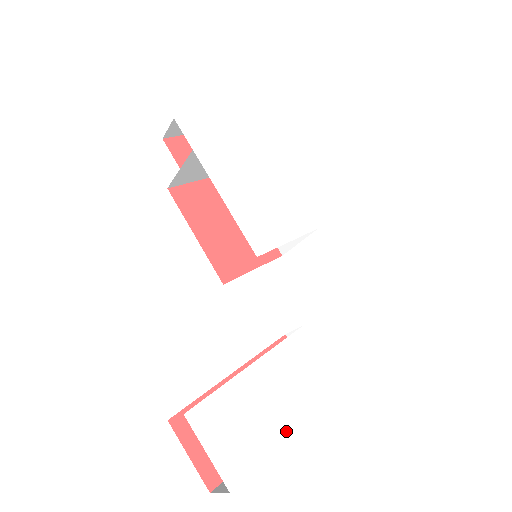
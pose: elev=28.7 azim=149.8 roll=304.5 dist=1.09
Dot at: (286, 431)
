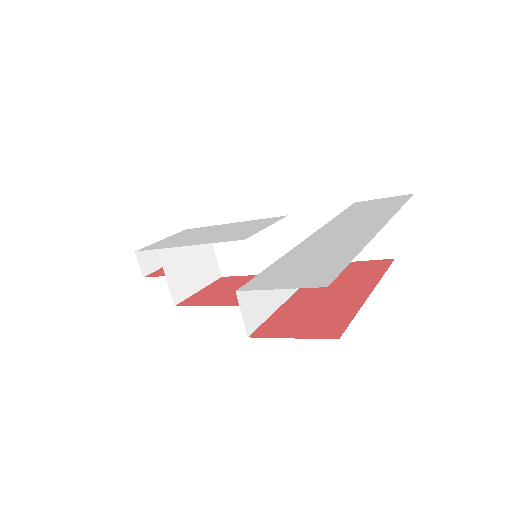
Dot at: (356, 251)
